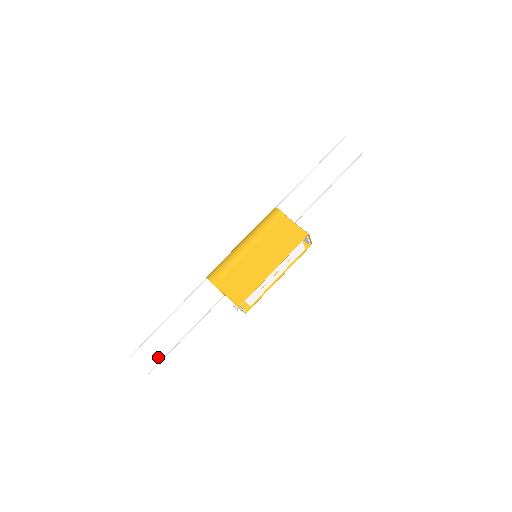
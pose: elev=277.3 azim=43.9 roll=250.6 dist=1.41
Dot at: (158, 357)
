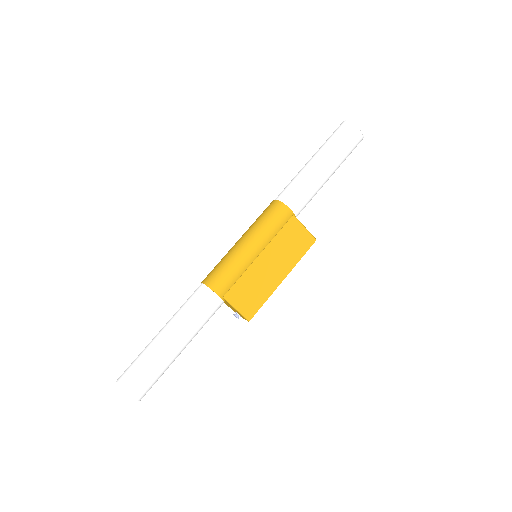
Dot at: occluded
